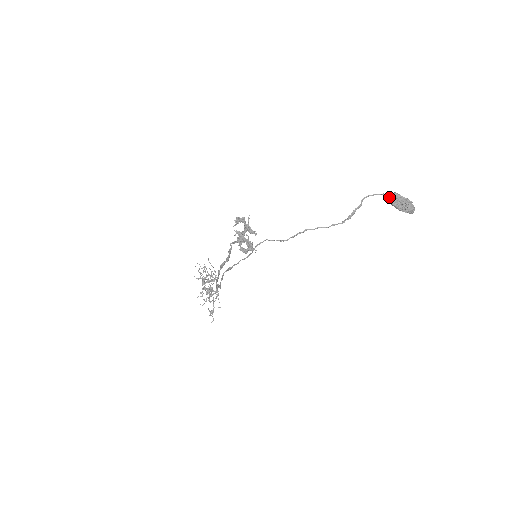
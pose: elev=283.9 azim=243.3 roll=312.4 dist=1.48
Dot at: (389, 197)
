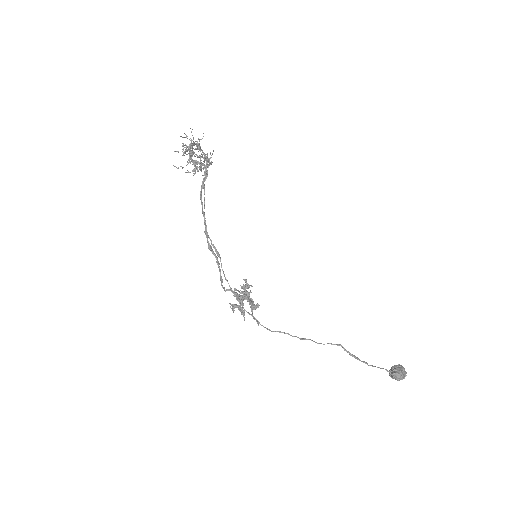
Dot at: (392, 376)
